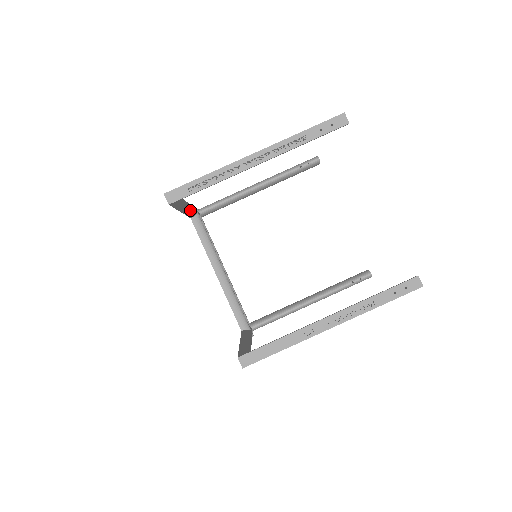
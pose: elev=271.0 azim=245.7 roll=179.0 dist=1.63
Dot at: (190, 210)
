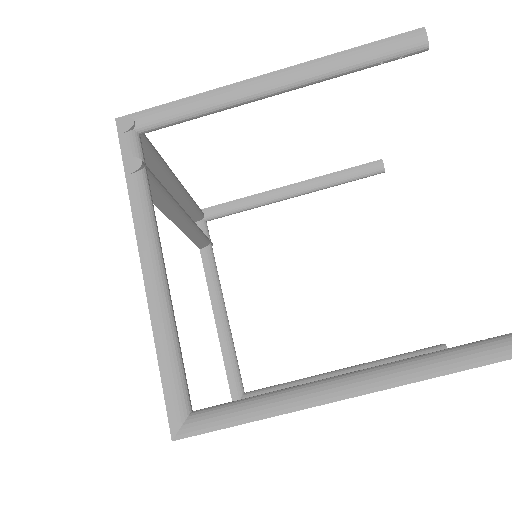
Dot at: occluded
